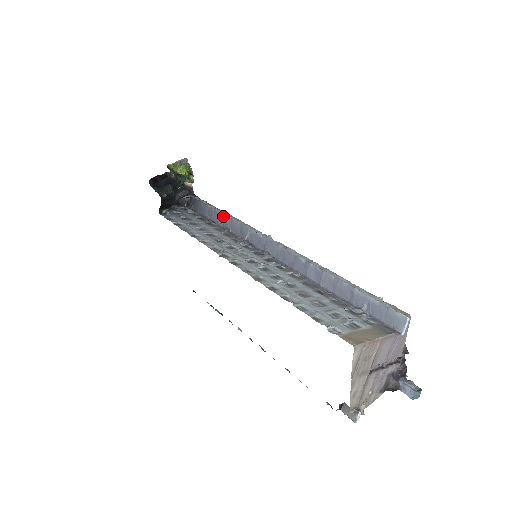
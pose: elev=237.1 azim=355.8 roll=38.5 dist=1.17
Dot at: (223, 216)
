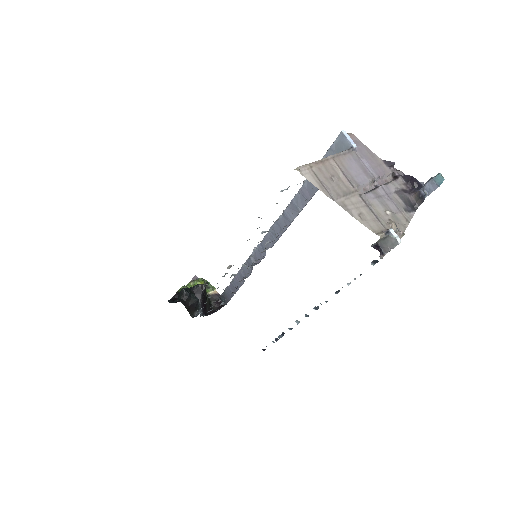
Dot at: (237, 276)
